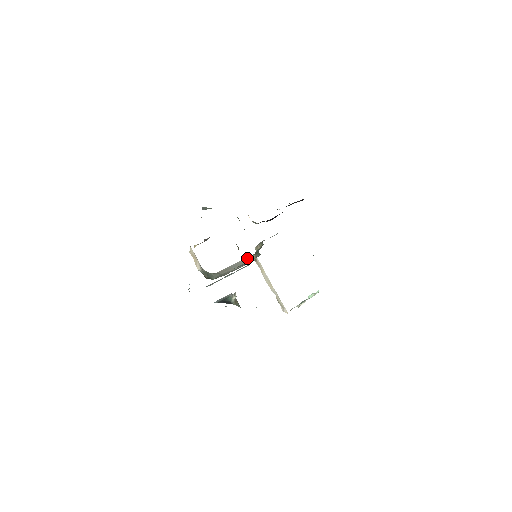
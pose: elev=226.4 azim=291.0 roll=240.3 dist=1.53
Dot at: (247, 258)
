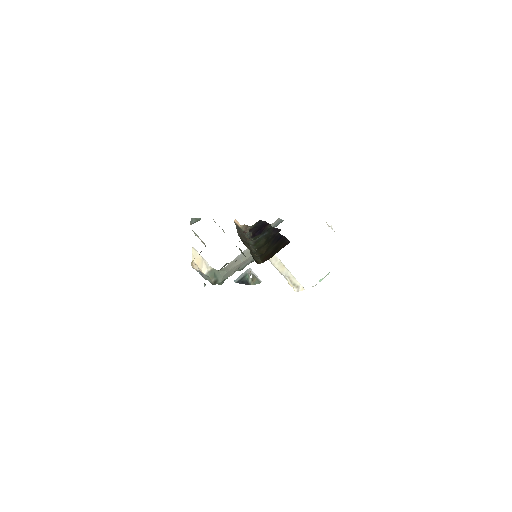
Dot at: occluded
